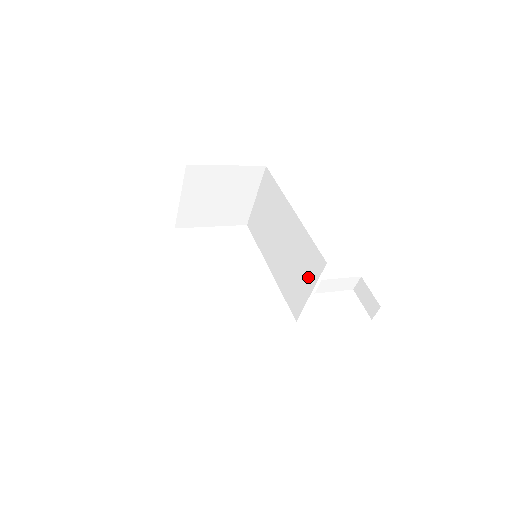
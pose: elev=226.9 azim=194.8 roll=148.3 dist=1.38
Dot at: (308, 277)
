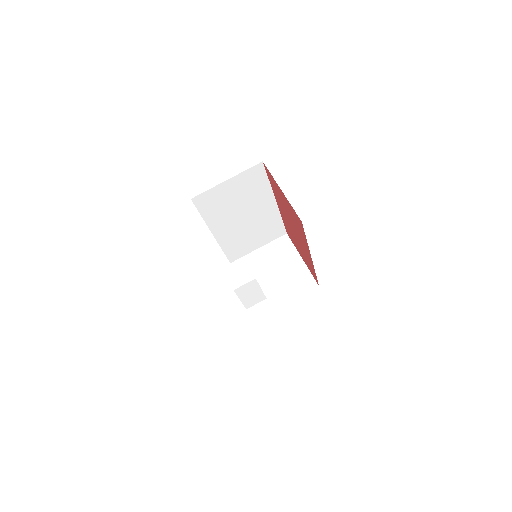
Dot at: occluded
